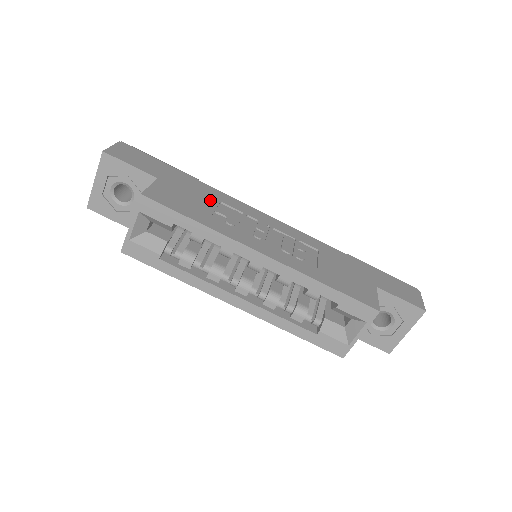
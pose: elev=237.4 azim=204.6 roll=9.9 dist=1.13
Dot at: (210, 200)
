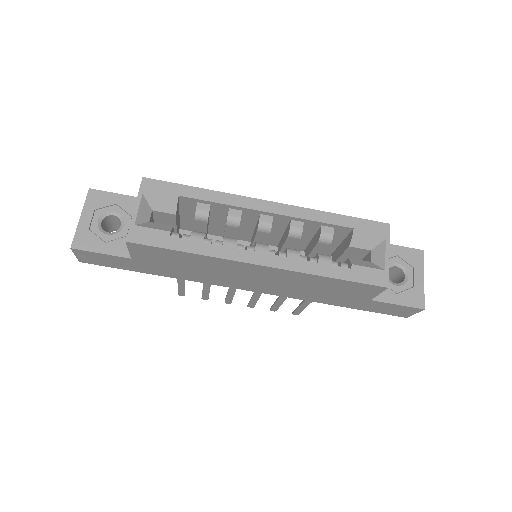
Dot at: occluded
